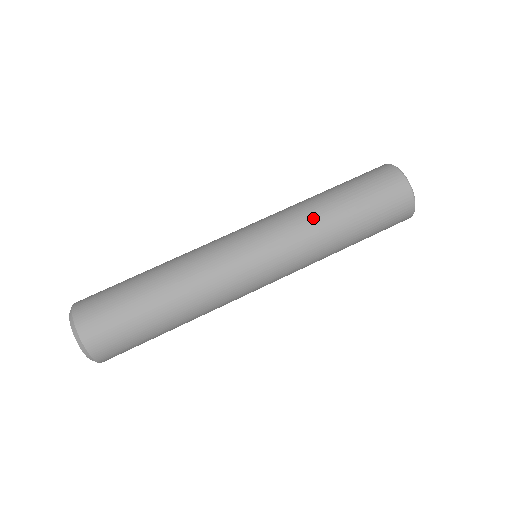
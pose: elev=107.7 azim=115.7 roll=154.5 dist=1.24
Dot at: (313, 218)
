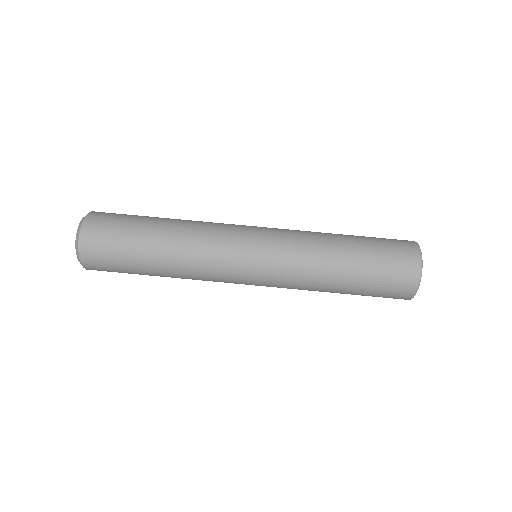
Dot at: (317, 262)
